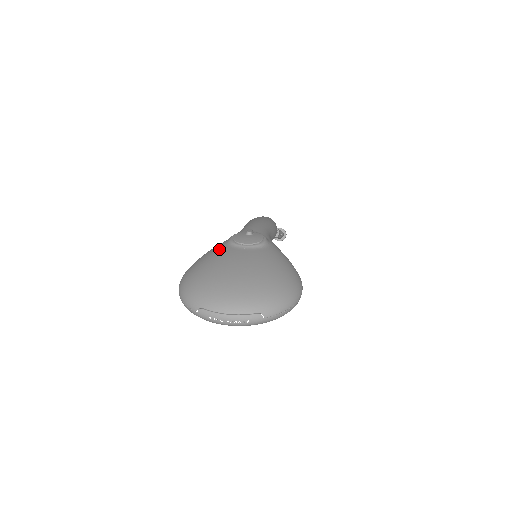
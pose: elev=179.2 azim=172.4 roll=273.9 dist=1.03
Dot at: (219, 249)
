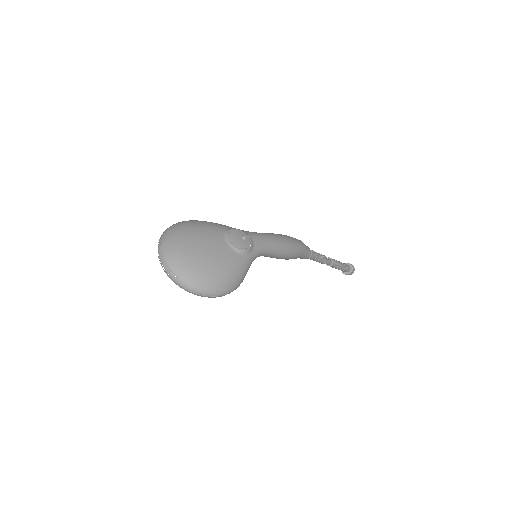
Dot at: (217, 227)
